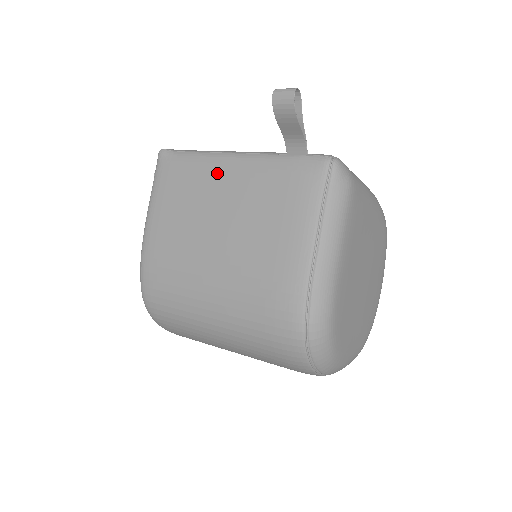
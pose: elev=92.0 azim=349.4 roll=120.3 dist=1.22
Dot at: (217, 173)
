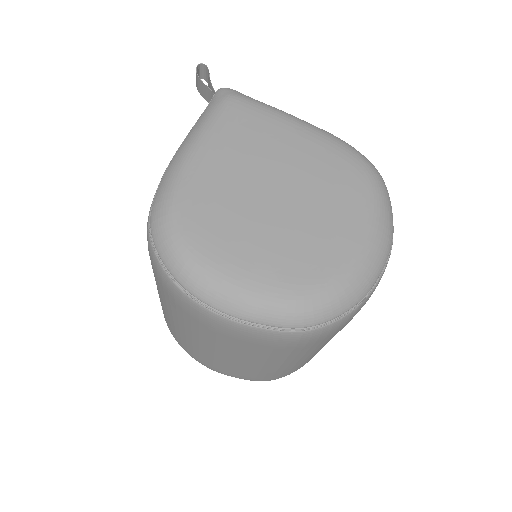
Dot at: occluded
